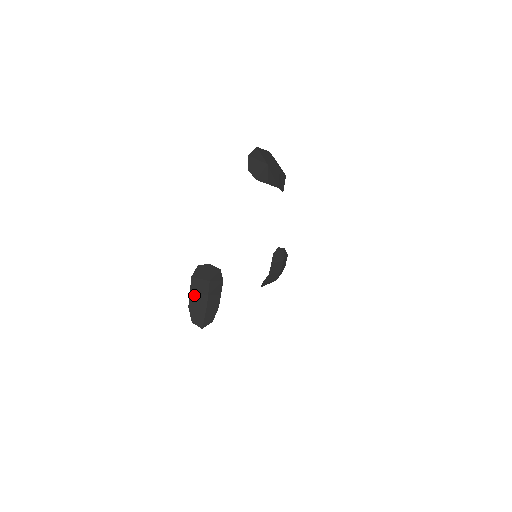
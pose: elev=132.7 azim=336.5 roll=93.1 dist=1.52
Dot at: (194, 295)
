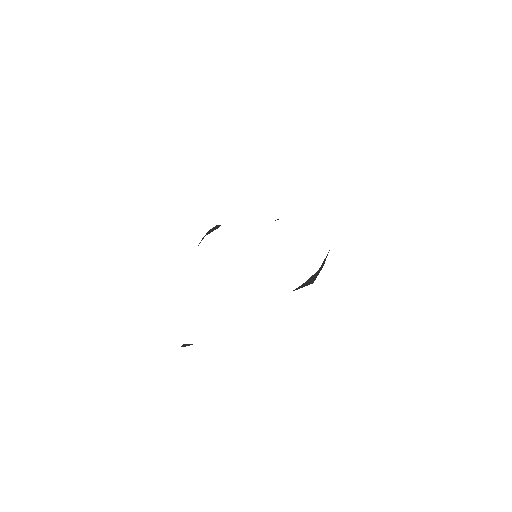
Dot at: occluded
